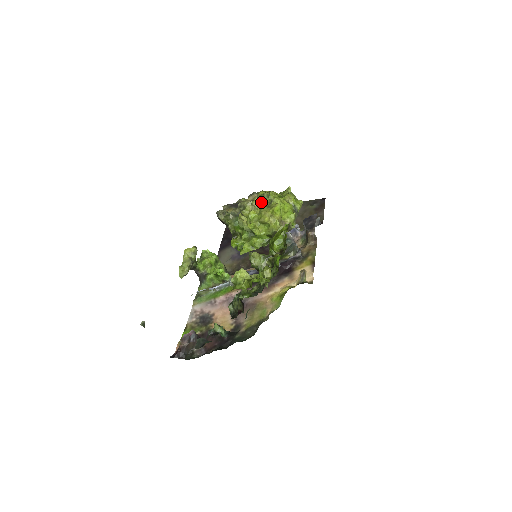
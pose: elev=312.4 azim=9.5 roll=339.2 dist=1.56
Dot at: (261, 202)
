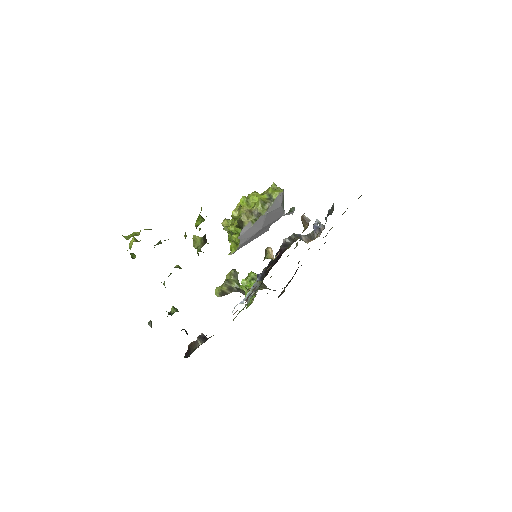
Dot at: occluded
